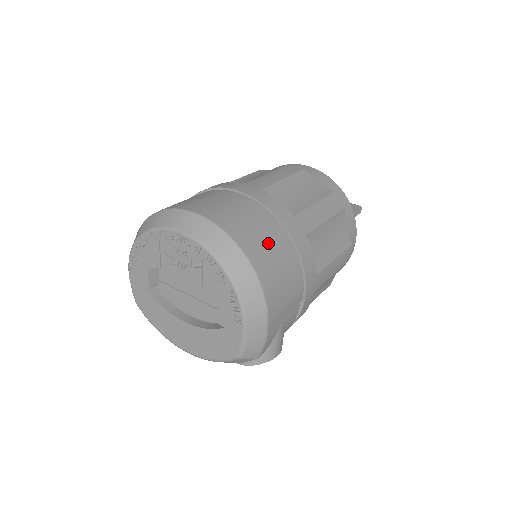
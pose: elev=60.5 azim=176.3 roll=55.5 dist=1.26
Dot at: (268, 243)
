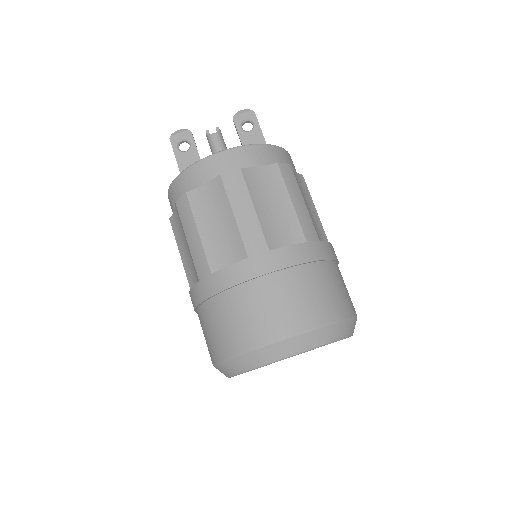
Dot at: (330, 289)
